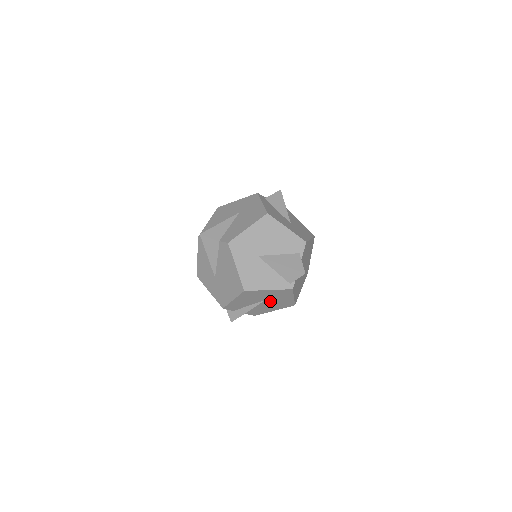
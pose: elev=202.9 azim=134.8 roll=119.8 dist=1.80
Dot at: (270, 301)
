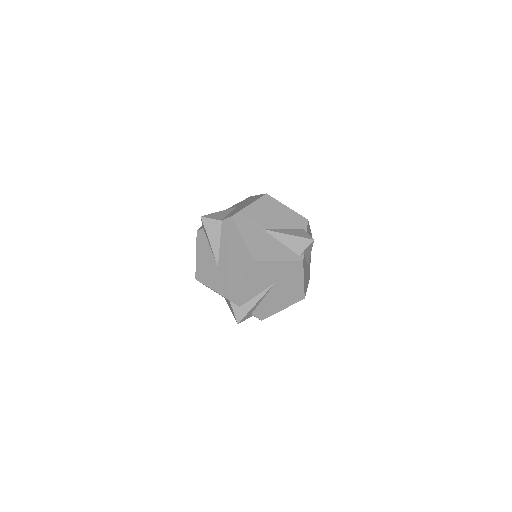
Dot at: (279, 287)
